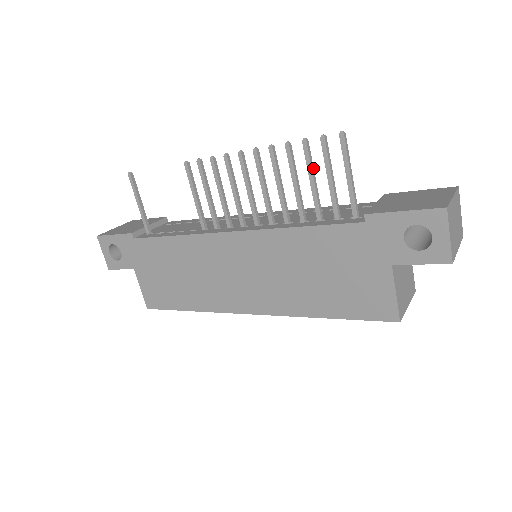
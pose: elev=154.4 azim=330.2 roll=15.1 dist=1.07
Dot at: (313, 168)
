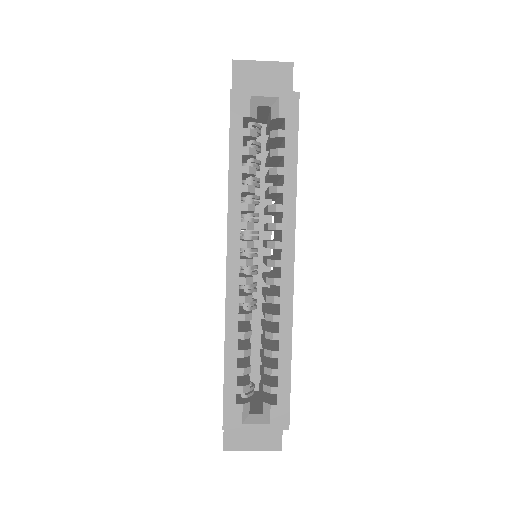
Dot at: occluded
